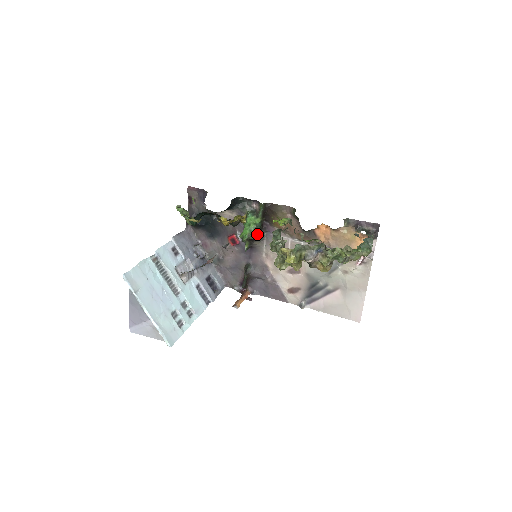
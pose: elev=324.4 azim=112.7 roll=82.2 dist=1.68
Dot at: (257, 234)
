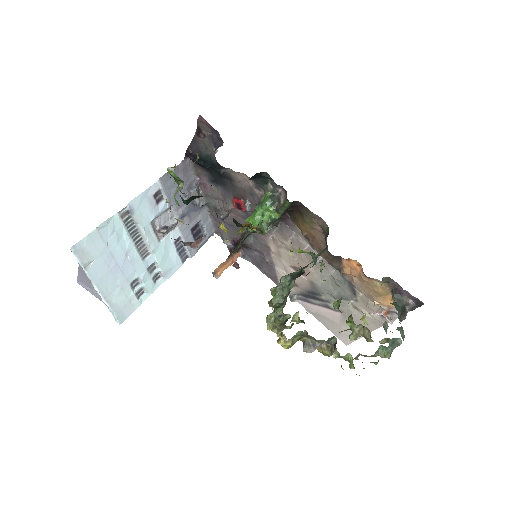
Dot at: (269, 226)
